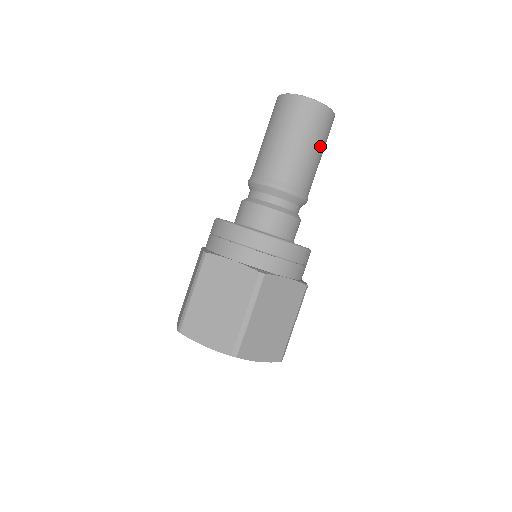
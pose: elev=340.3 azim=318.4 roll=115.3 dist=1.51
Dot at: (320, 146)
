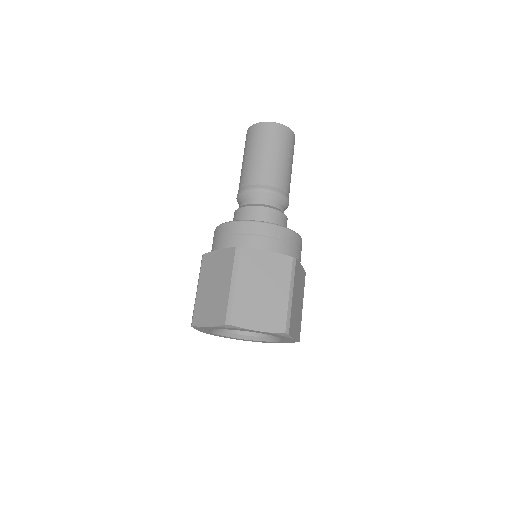
Dot at: occluded
